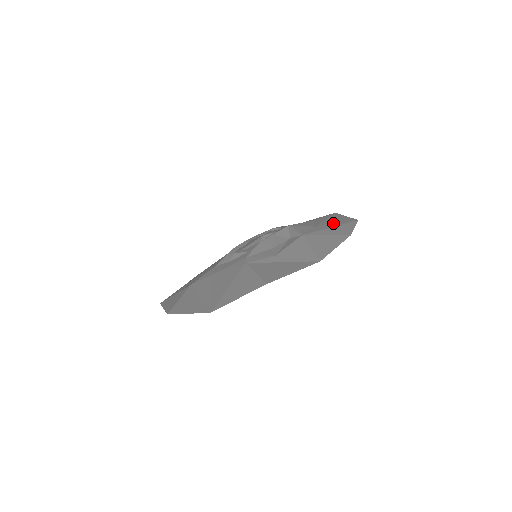
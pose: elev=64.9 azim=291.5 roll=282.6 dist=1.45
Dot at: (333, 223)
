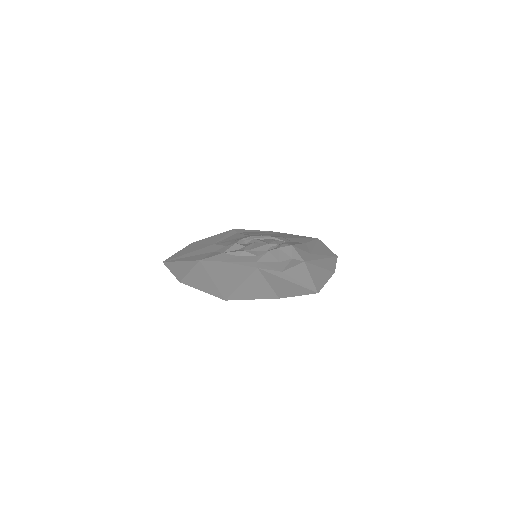
Dot at: (321, 254)
